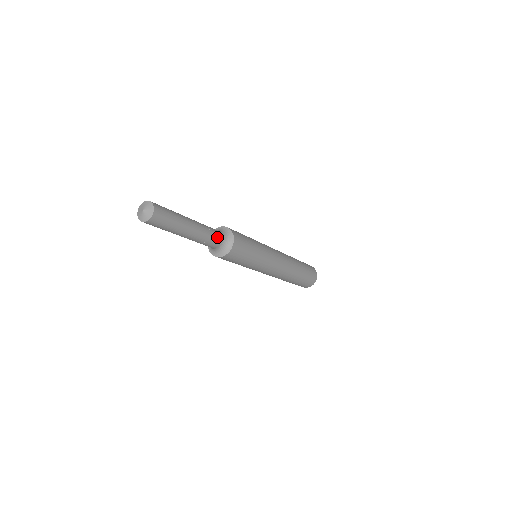
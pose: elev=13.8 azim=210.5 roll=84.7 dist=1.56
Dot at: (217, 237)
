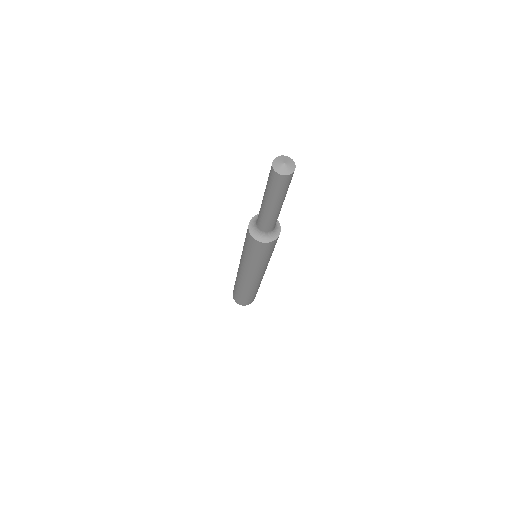
Dot at: occluded
